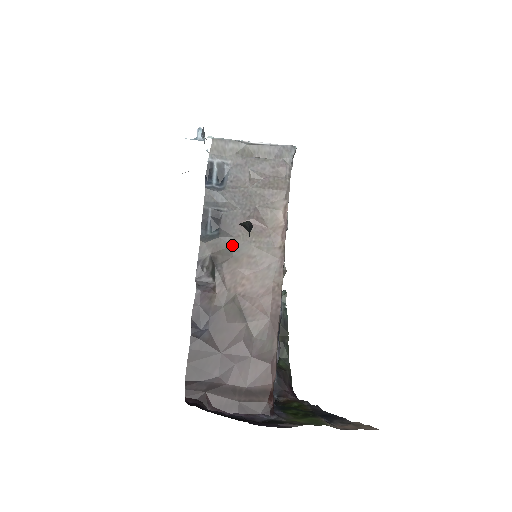
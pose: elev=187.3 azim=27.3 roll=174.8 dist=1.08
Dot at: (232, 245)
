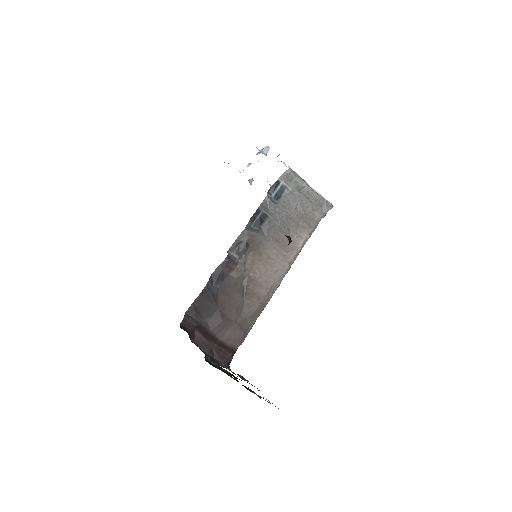
Dot at: (262, 243)
